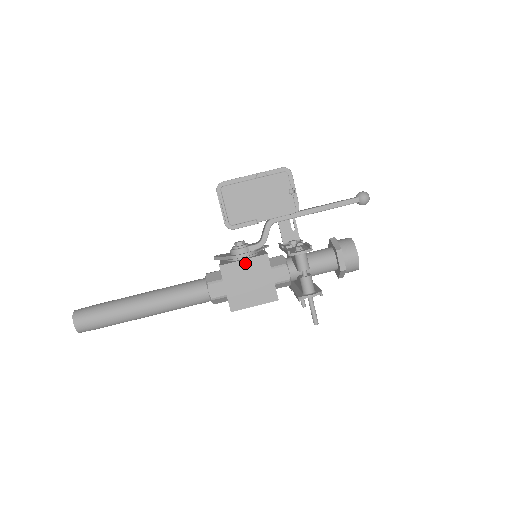
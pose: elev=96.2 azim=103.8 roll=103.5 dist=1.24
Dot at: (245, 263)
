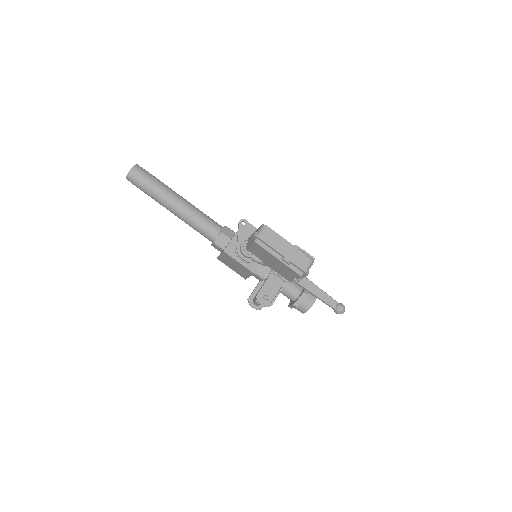
Dot at: (239, 263)
